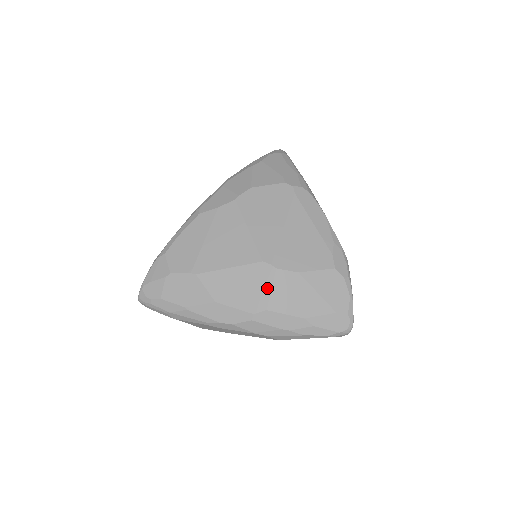
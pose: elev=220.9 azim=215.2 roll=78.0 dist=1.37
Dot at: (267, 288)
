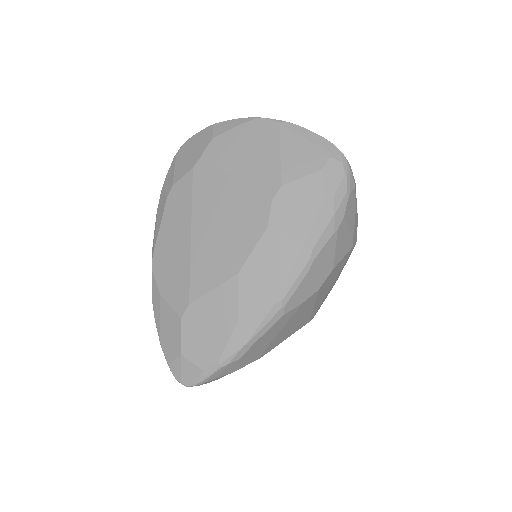
Dot at: occluded
